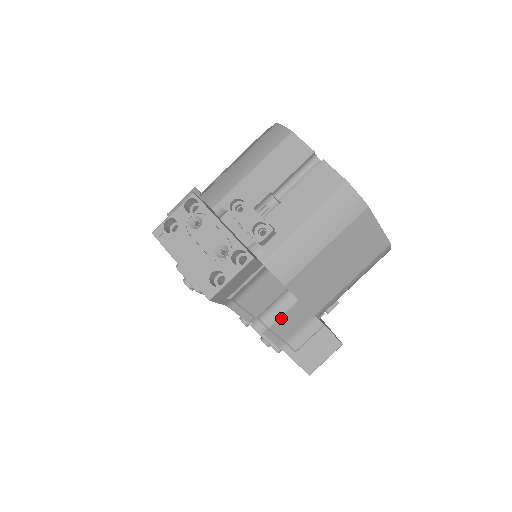
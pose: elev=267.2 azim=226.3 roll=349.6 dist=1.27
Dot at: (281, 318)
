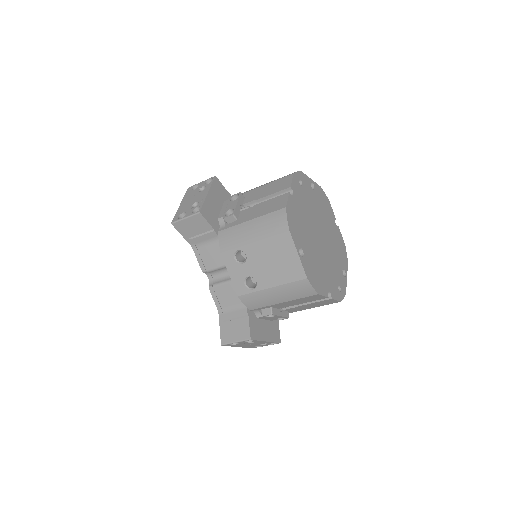
Dot at: occluded
